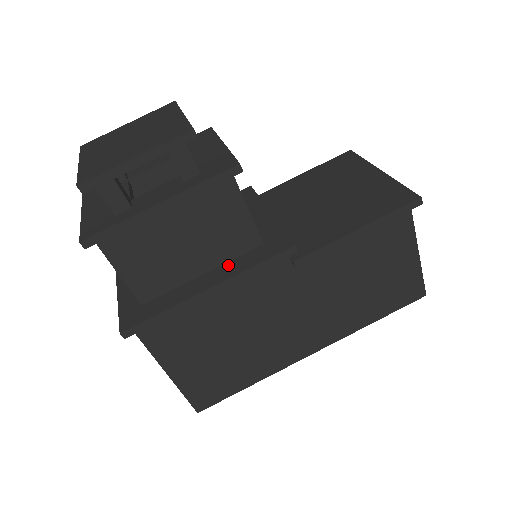
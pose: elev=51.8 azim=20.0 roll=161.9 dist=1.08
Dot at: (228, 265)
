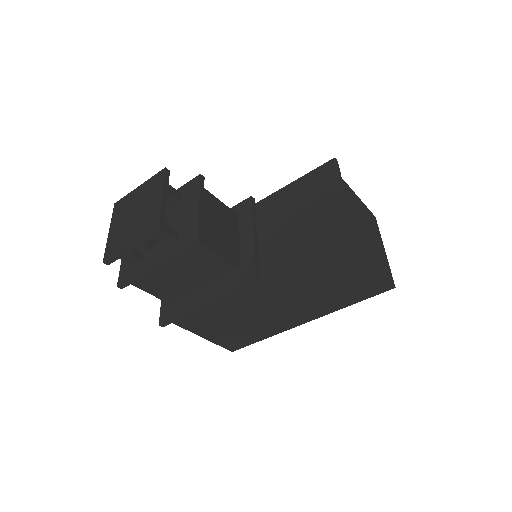
Dot at: (218, 285)
